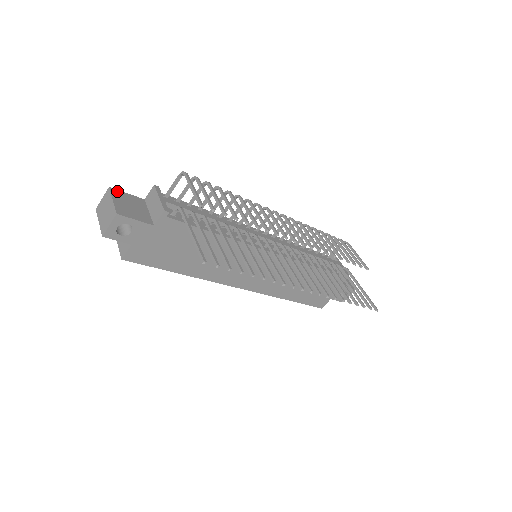
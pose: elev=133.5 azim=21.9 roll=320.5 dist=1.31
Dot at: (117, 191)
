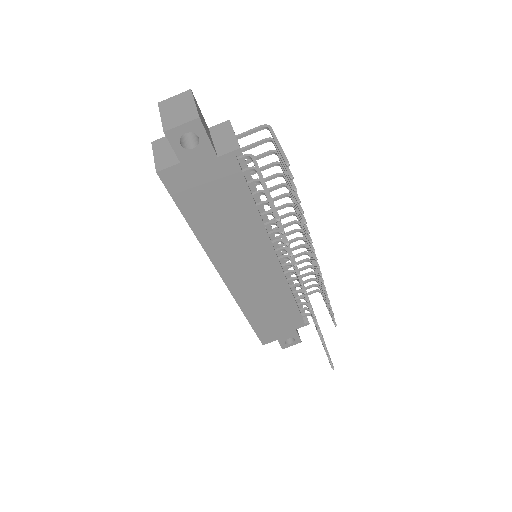
Dot at: (195, 99)
